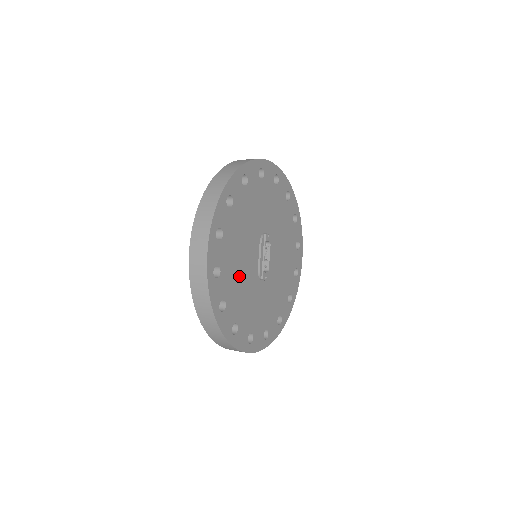
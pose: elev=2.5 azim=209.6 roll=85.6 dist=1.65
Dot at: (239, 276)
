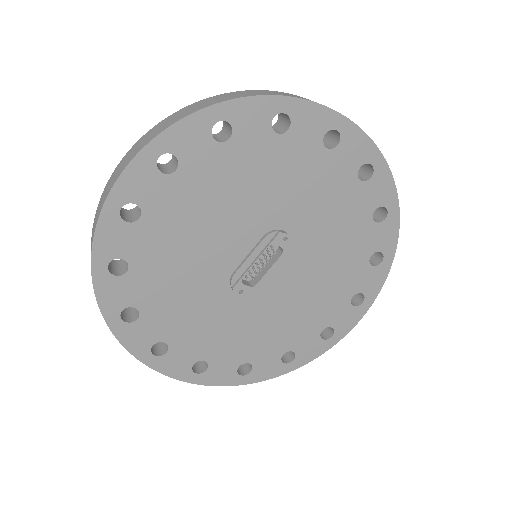
Dot at: (183, 252)
